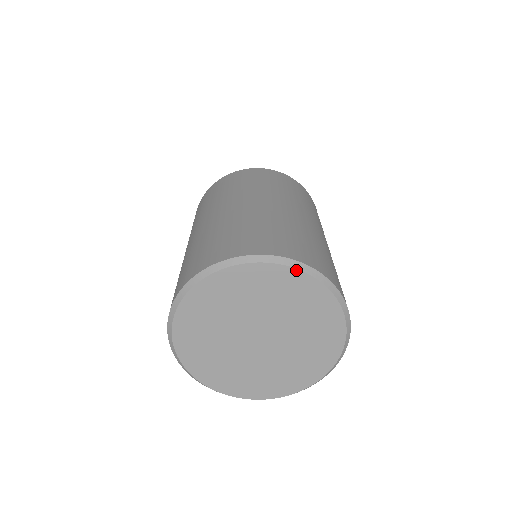
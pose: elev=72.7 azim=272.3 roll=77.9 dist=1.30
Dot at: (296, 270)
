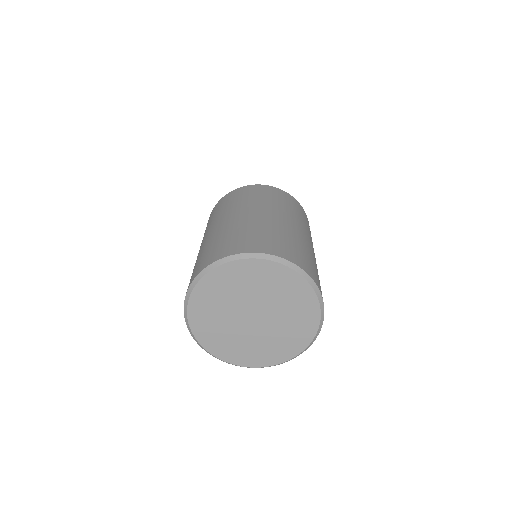
Dot at: (285, 266)
